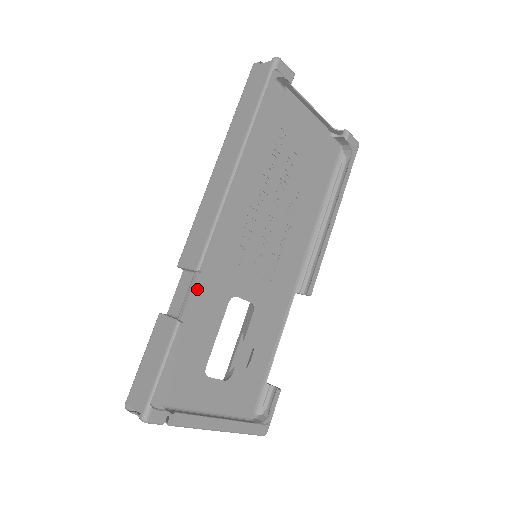
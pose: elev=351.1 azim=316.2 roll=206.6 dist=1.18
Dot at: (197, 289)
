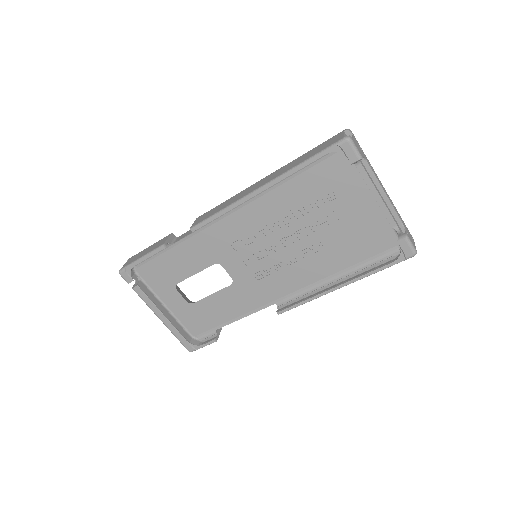
Dot at: (195, 239)
